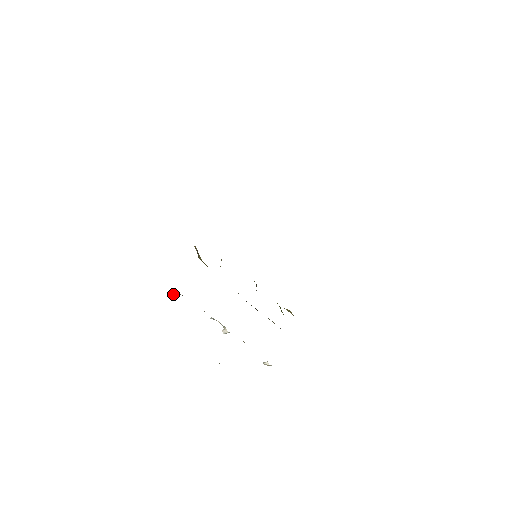
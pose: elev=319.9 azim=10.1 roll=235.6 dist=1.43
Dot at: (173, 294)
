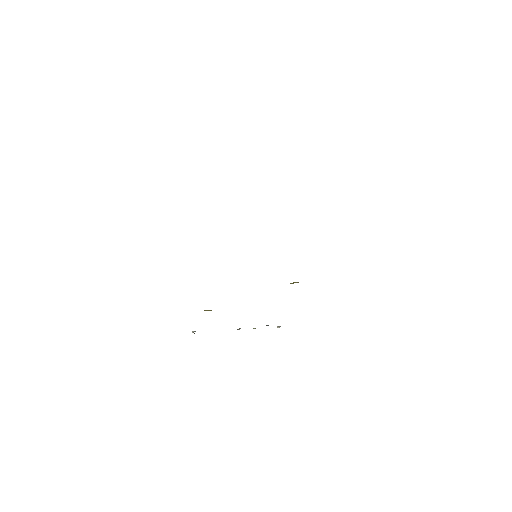
Dot at: occluded
